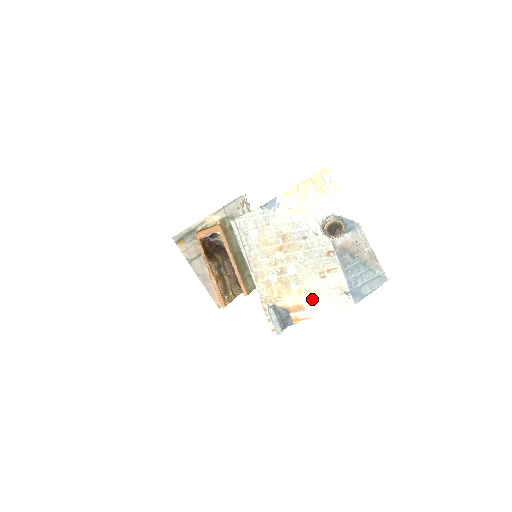
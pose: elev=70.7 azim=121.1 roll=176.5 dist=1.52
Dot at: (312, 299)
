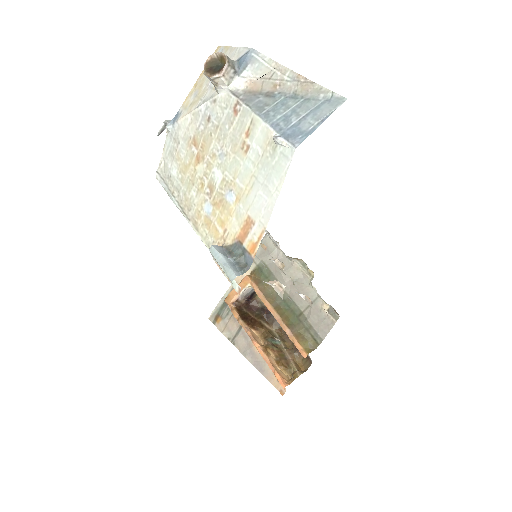
Dot at: (253, 196)
